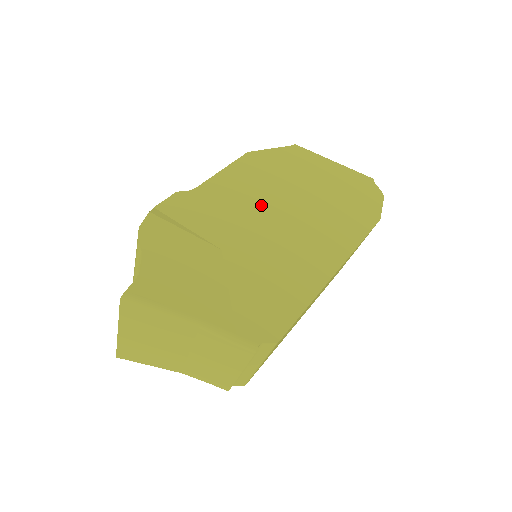
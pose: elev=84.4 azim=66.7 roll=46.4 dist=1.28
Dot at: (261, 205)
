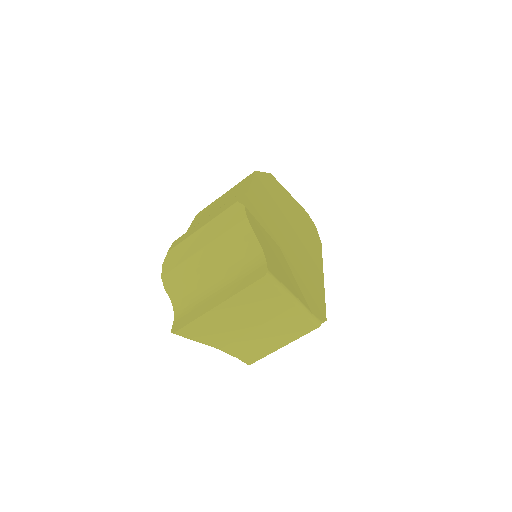
Dot at: (279, 217)
